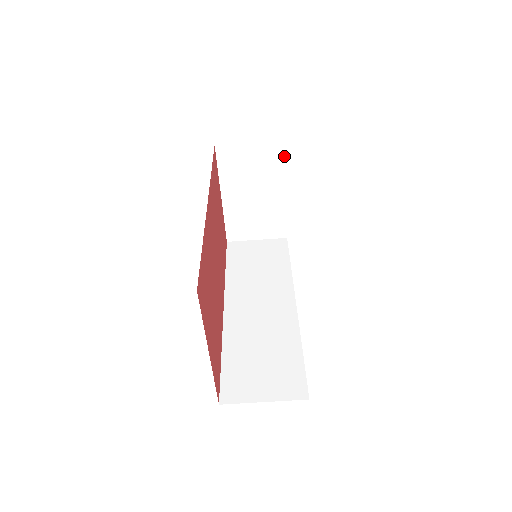
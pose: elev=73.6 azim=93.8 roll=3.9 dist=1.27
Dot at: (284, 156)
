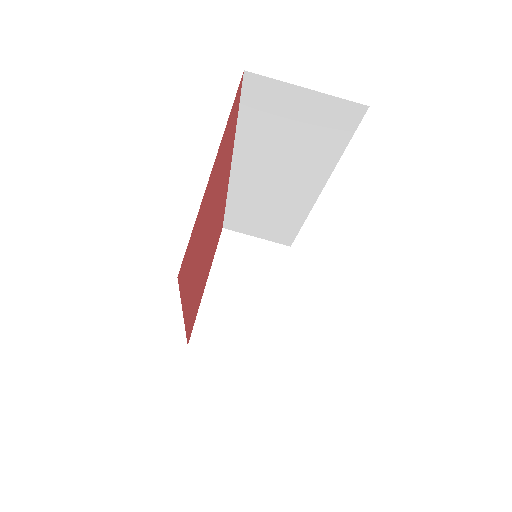
Dot at: (286, 262)
